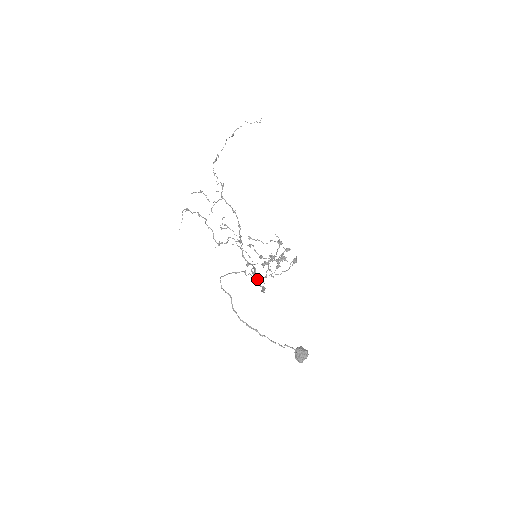
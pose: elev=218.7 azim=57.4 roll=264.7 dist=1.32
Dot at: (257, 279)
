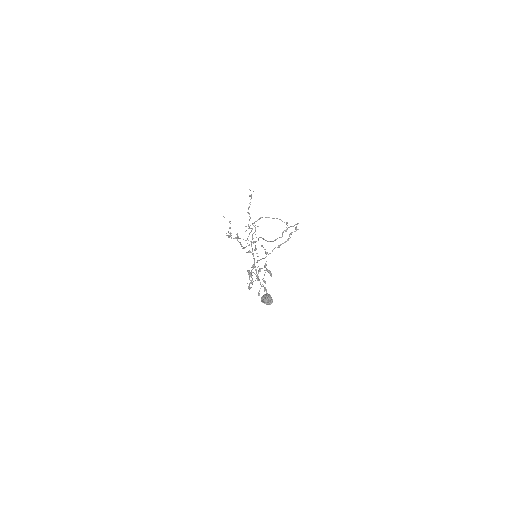
Dot at: occluded
